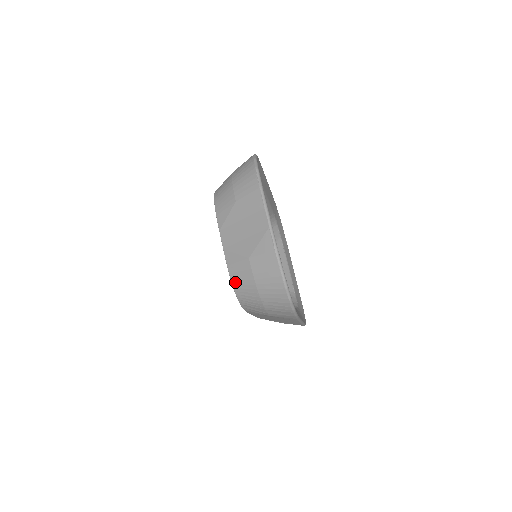
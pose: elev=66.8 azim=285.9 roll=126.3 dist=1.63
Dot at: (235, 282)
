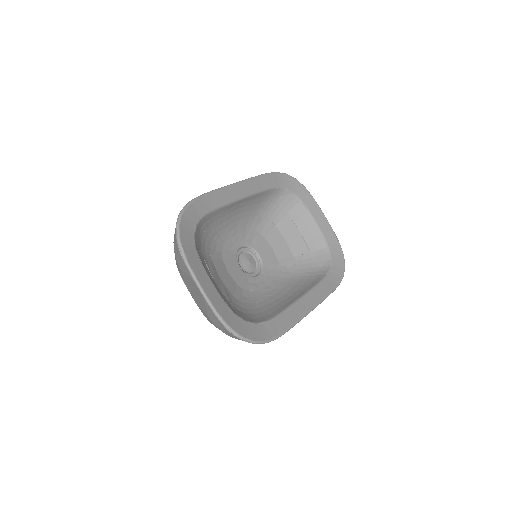
Dot at: occluded
